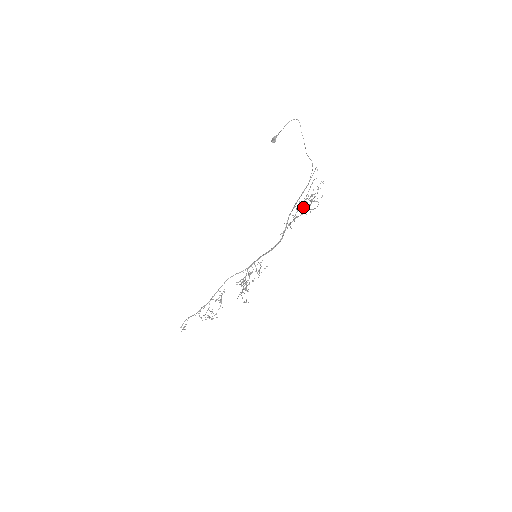
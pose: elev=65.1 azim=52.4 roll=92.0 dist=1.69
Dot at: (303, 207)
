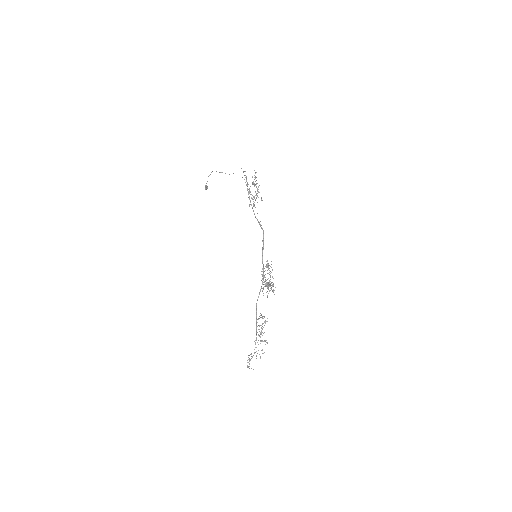
Dot at: occluded
